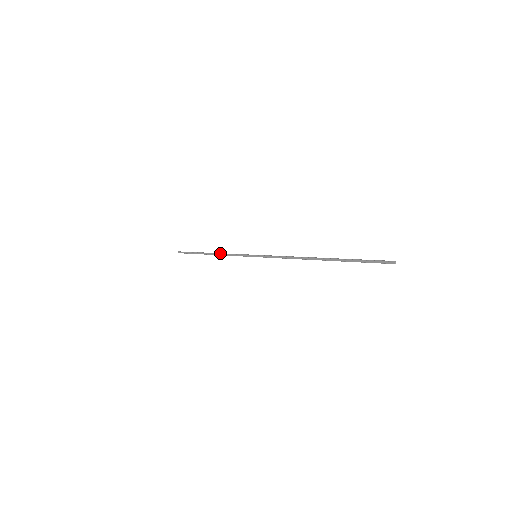
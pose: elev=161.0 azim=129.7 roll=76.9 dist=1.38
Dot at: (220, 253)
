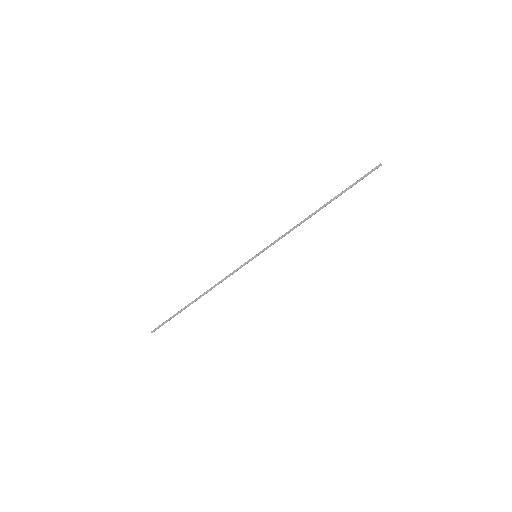
Dot at: (212, 287)
